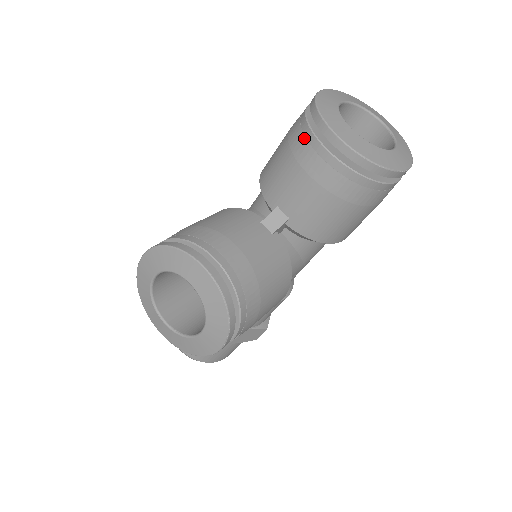
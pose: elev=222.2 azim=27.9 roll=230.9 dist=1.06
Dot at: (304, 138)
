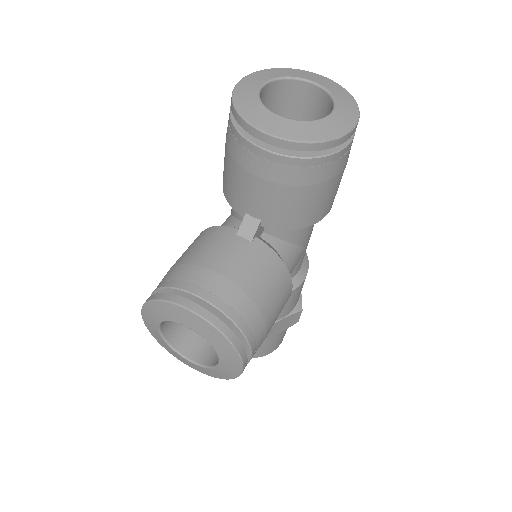
Dot at: (237, 143)
